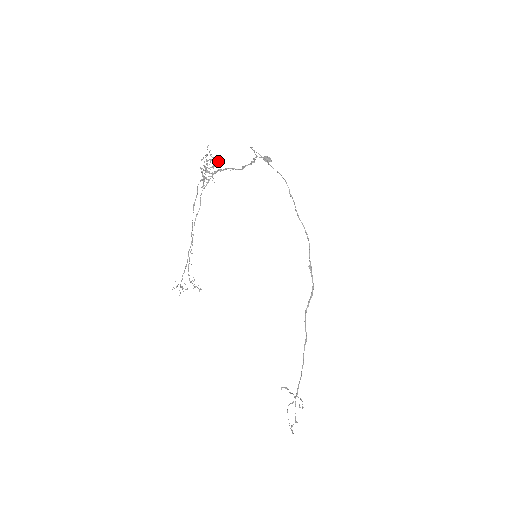
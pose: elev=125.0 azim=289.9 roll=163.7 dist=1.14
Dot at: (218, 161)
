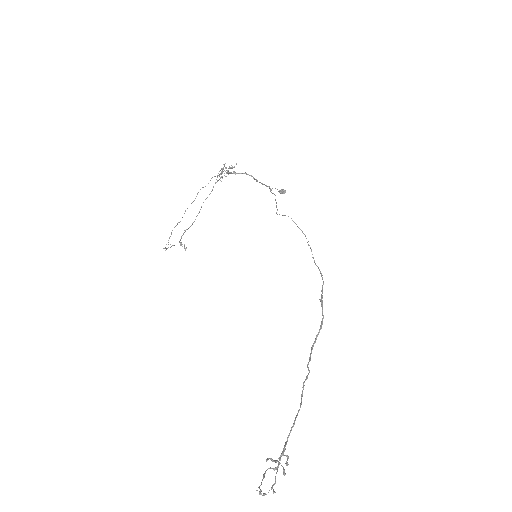
Dot at: occluded
